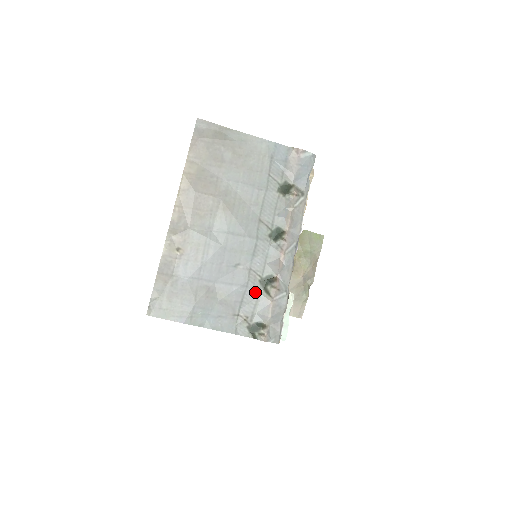
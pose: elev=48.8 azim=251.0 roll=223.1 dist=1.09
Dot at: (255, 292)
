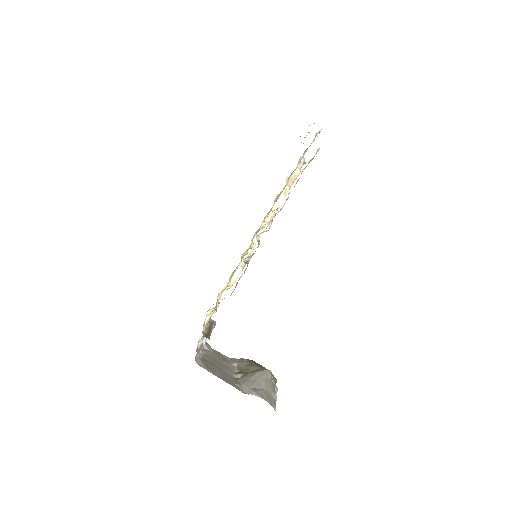
Dot at: occluded
